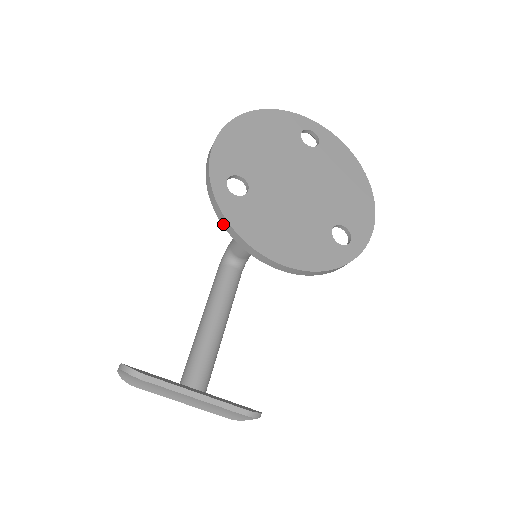
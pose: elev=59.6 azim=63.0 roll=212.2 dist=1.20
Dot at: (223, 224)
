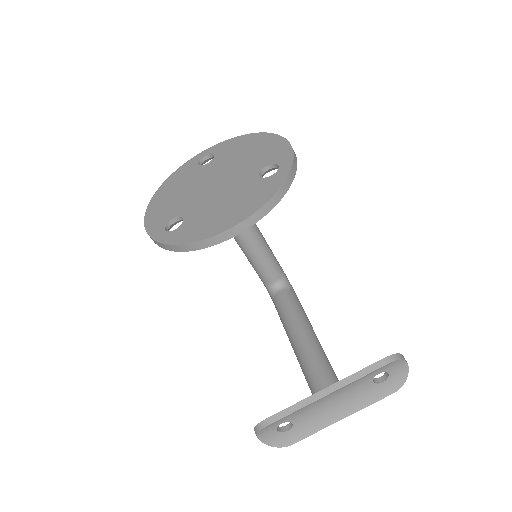
Dot at: (183, 251)
